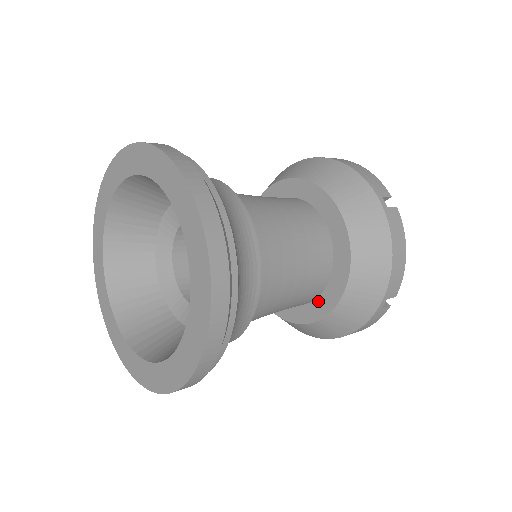
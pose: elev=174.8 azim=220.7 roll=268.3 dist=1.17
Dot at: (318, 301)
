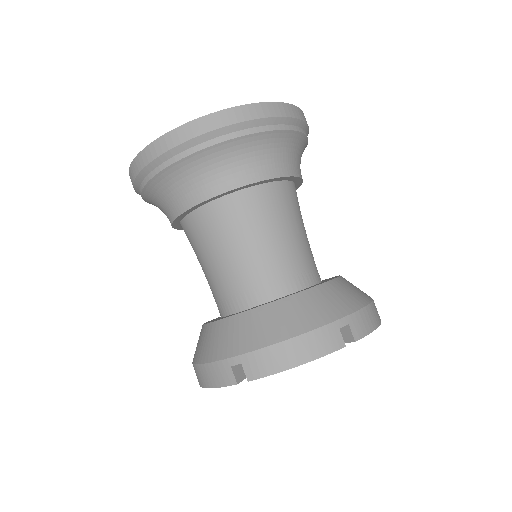
Dot at: (281, 297)
